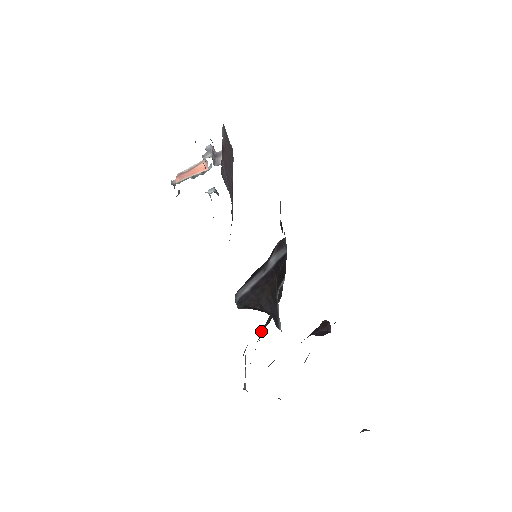
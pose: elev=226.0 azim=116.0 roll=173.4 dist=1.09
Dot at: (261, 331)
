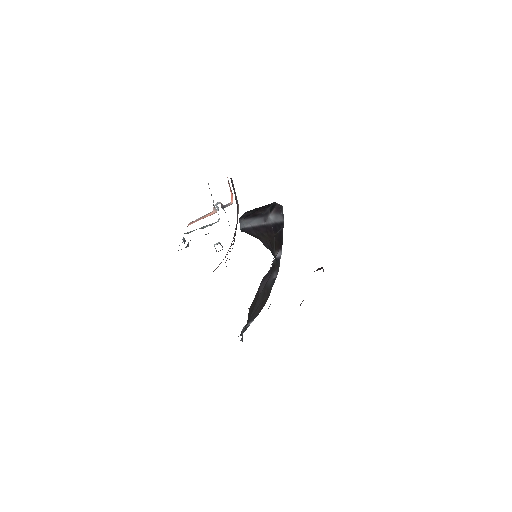
Dot at: (260, 289)
